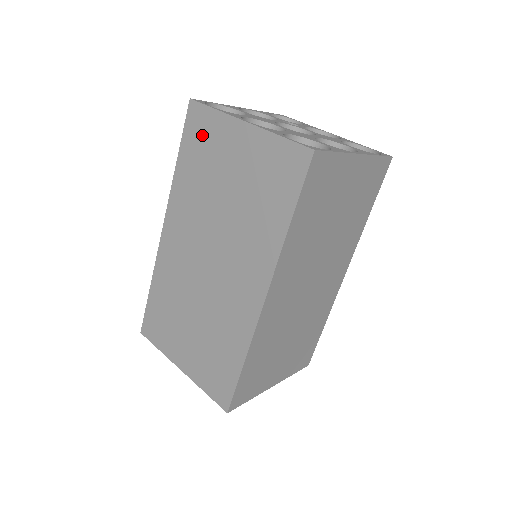
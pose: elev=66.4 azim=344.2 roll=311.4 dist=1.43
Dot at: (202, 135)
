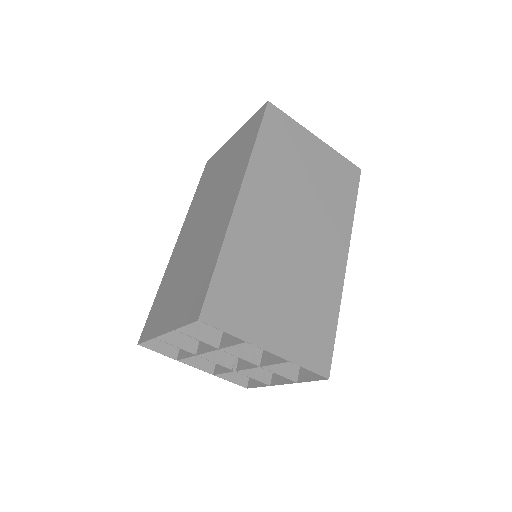
Dot at: (211, 167)
